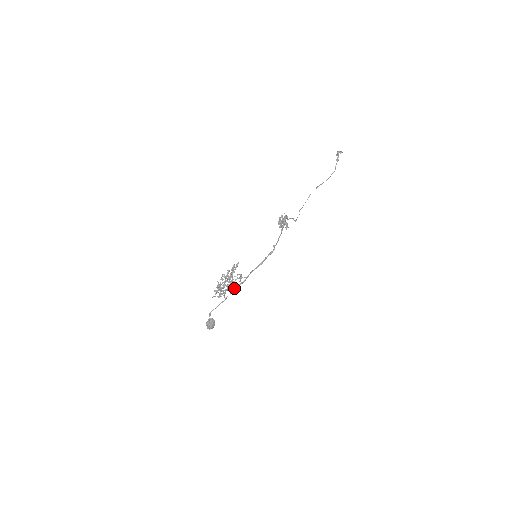
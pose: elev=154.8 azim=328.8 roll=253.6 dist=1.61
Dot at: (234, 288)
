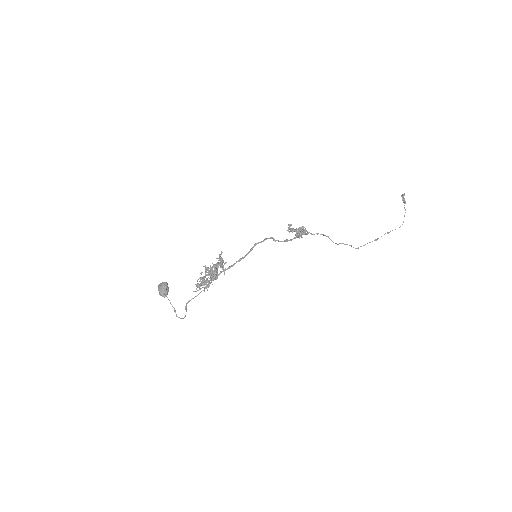
Dot at: (216, 276)
